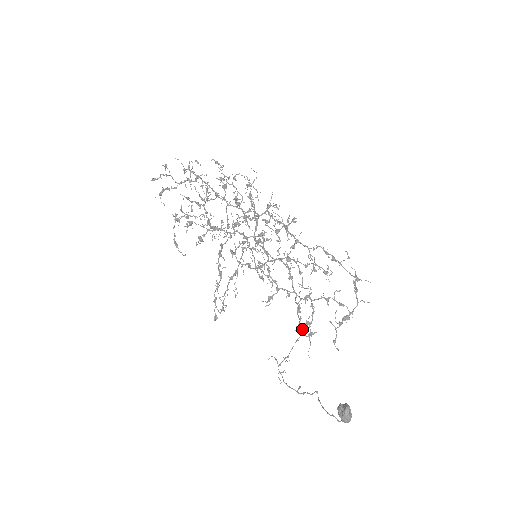
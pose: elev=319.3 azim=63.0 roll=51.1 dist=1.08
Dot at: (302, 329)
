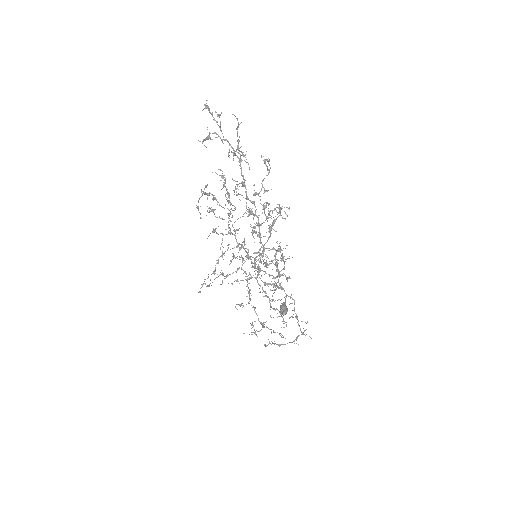
Dot at: (289, 258)
